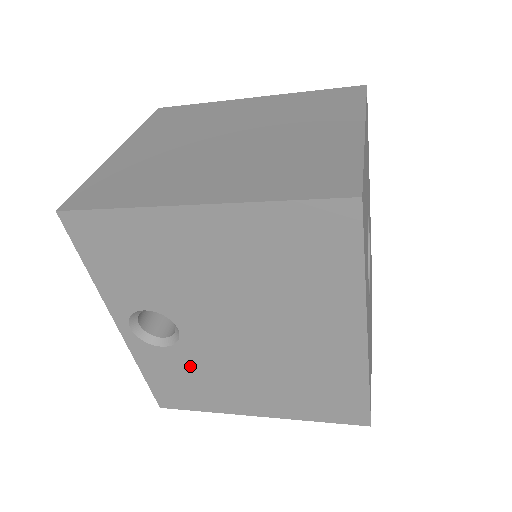
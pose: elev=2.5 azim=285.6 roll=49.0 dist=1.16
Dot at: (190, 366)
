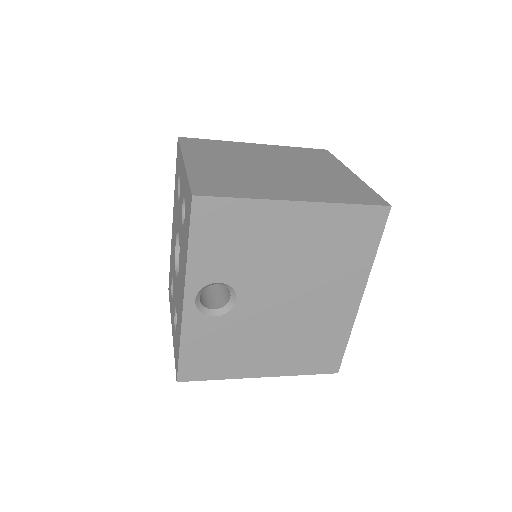
Dot at: (228, 334)
